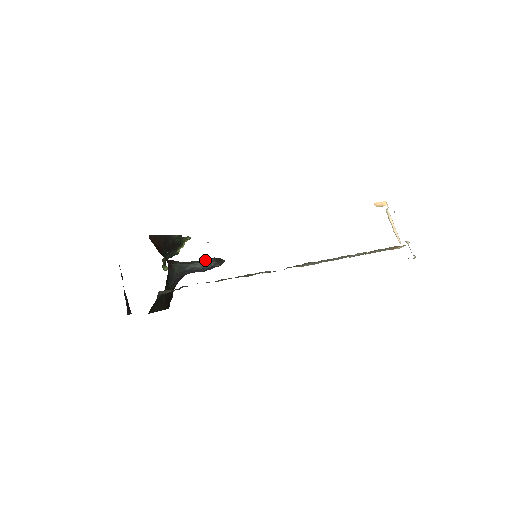
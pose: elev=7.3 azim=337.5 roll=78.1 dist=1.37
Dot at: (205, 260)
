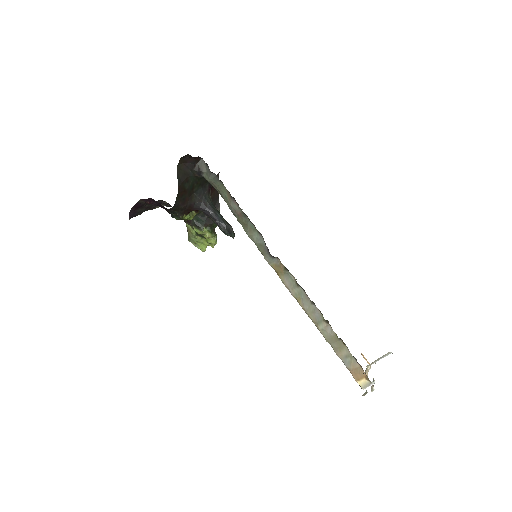
Dot at: occluded
